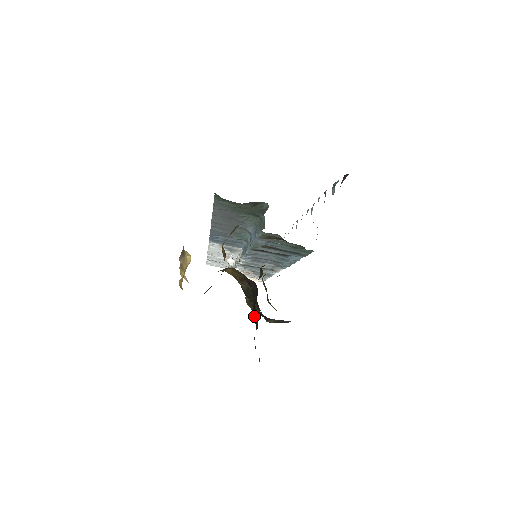
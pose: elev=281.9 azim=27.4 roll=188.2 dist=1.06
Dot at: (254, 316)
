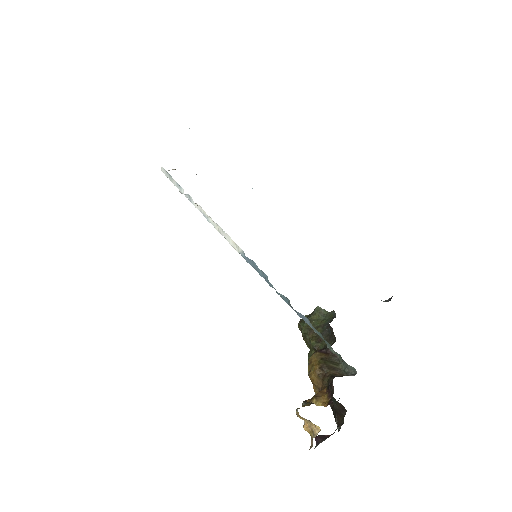
Dot at: (338, 413)
